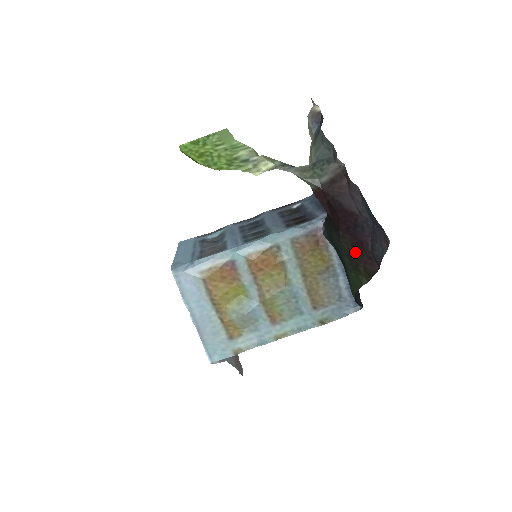
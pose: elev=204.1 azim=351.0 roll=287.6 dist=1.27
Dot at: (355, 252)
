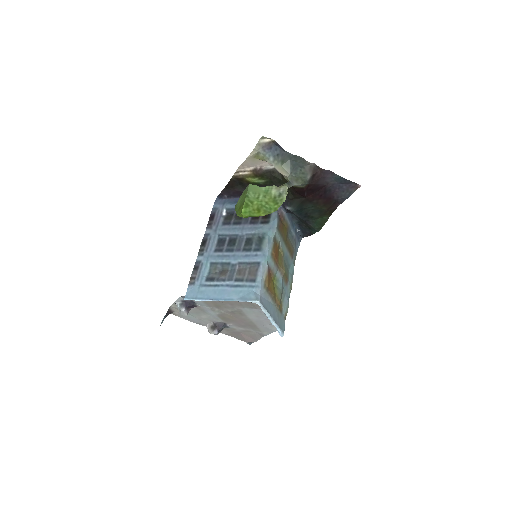
Dot at: (326, 206)
